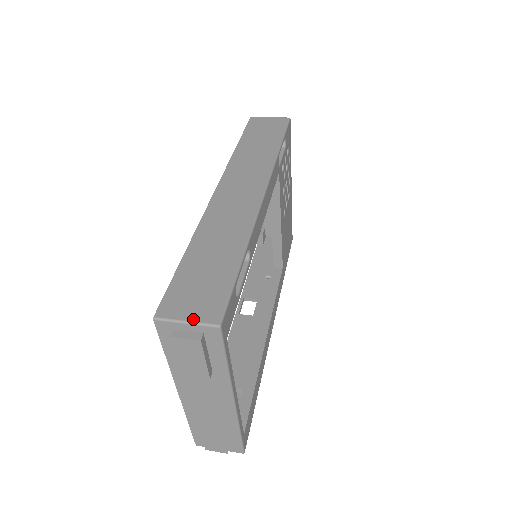
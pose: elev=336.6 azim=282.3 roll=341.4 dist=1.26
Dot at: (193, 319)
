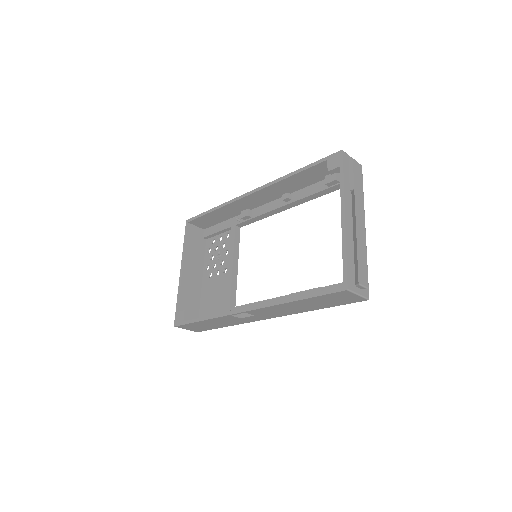
Dot at: occluded
